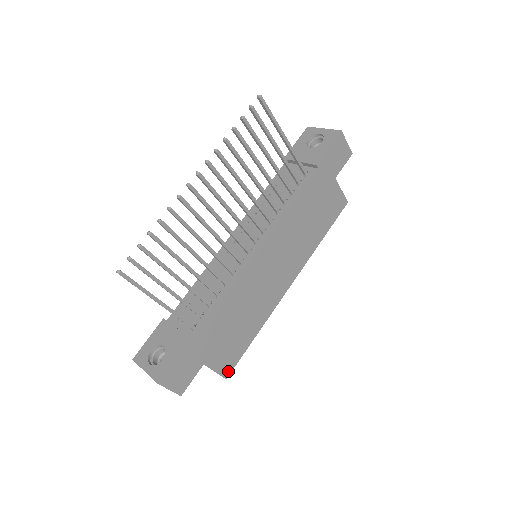
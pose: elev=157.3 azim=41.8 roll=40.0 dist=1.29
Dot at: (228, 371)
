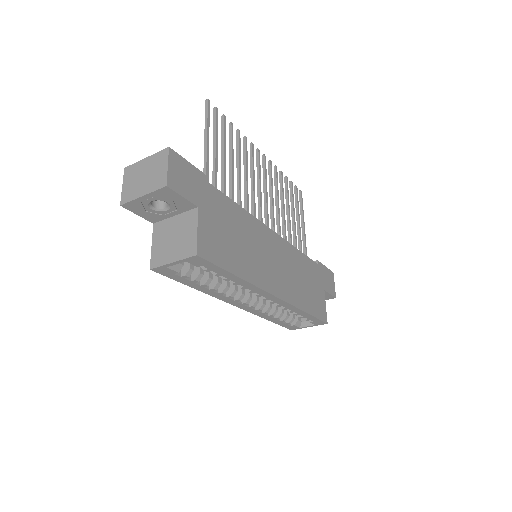
Dot at: (203, 253)
